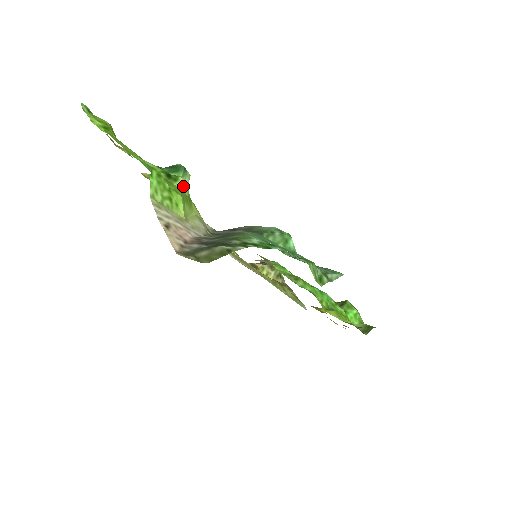
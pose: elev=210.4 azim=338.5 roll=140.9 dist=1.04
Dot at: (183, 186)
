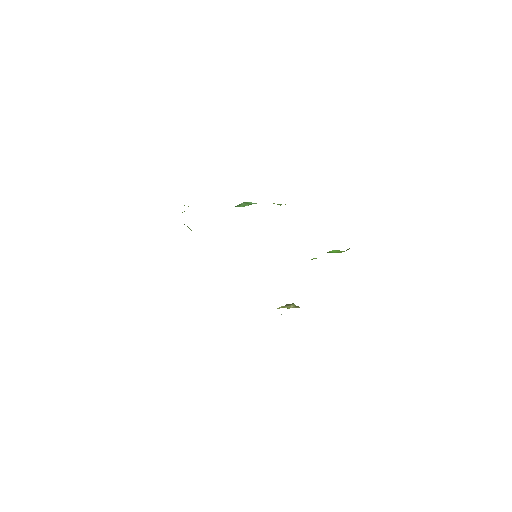
Dot at: occluded
